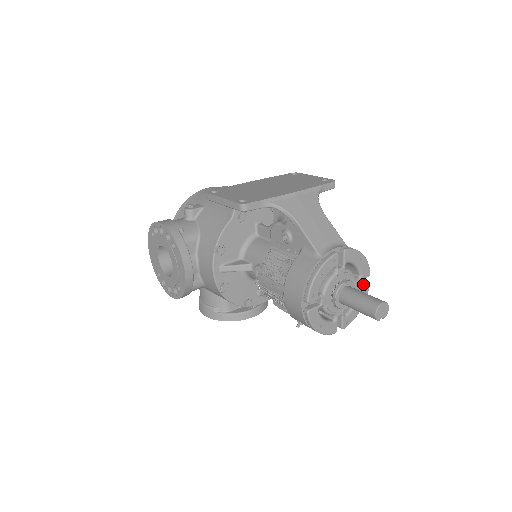
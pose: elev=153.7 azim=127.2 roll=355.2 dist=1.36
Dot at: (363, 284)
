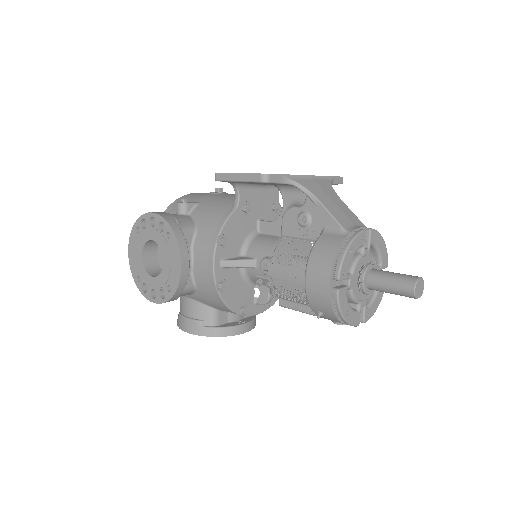
Dot at: occluded
